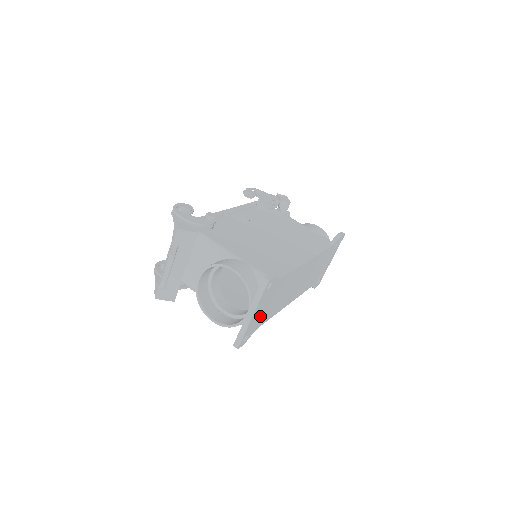
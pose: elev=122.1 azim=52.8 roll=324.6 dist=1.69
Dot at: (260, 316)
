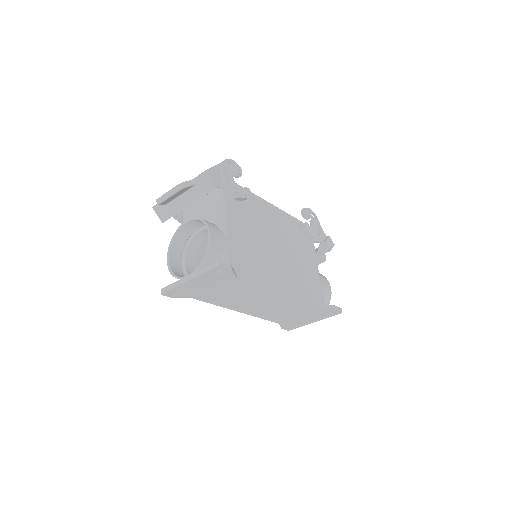
Dot at: (200, 290)
